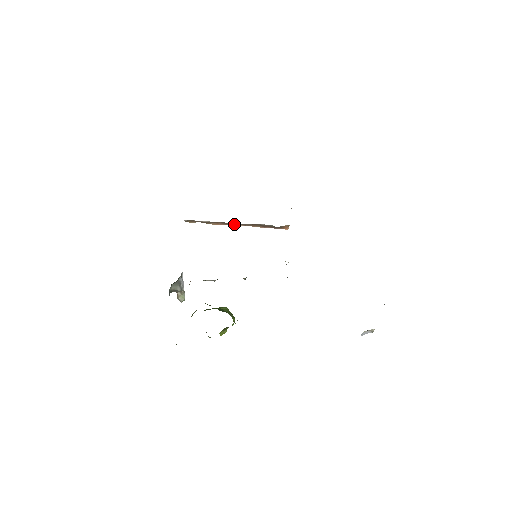
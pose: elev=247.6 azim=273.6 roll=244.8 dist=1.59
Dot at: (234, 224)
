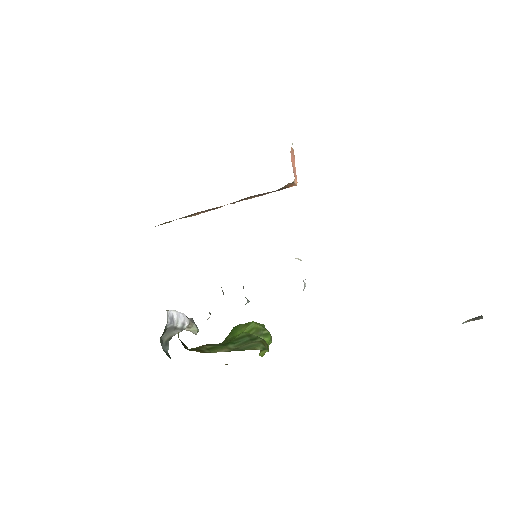
Dot at: (218, 207)
